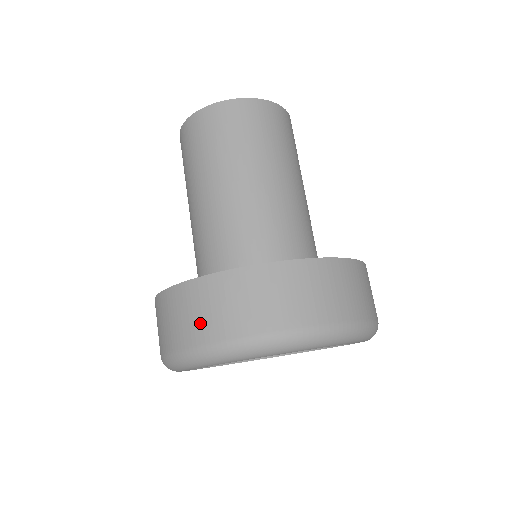
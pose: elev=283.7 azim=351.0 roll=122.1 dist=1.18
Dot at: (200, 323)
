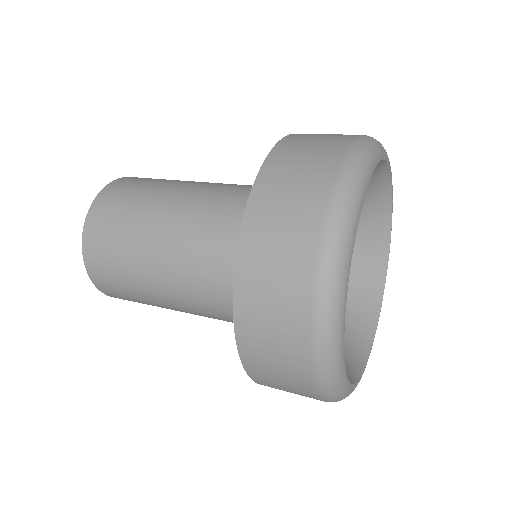
Dot at: occluded
